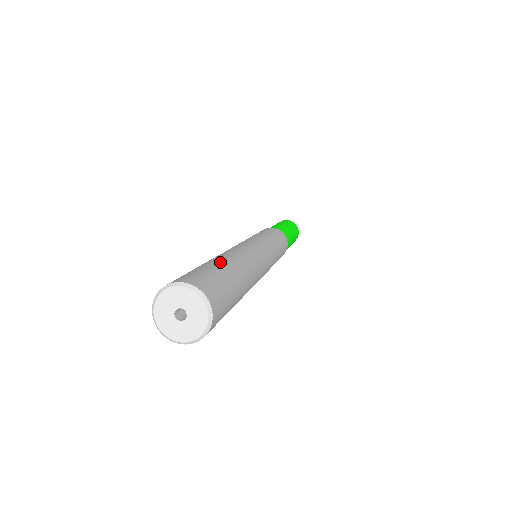
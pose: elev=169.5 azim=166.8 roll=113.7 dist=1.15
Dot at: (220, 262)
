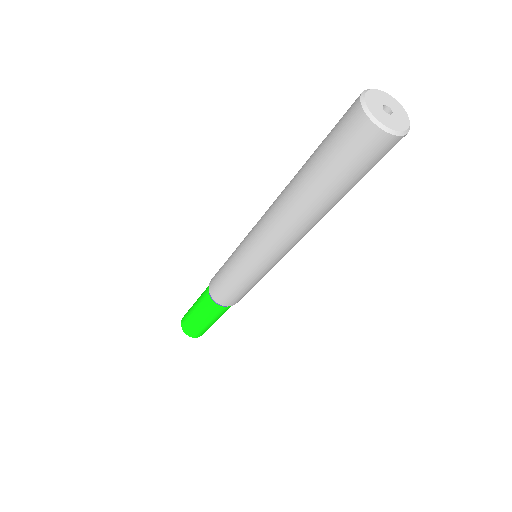
Dot at: occluded
